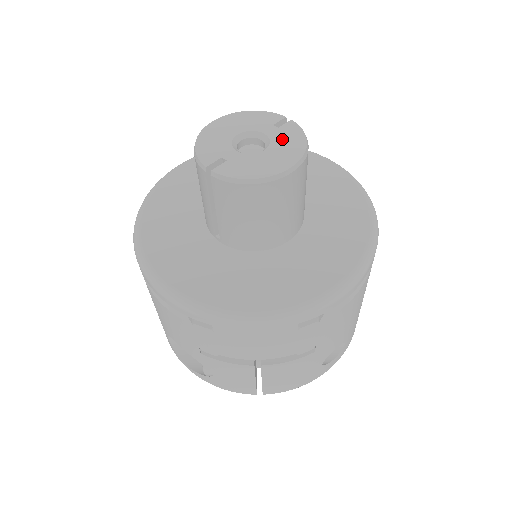
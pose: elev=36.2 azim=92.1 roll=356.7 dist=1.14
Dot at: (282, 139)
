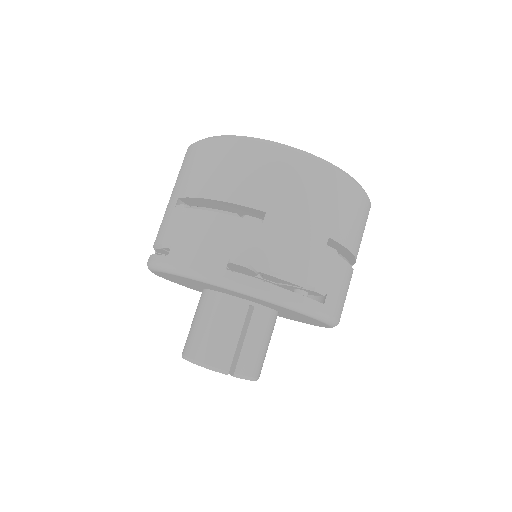
Dot at: occluded
